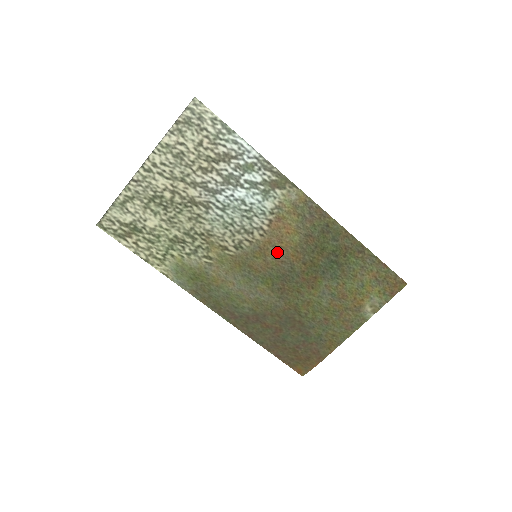
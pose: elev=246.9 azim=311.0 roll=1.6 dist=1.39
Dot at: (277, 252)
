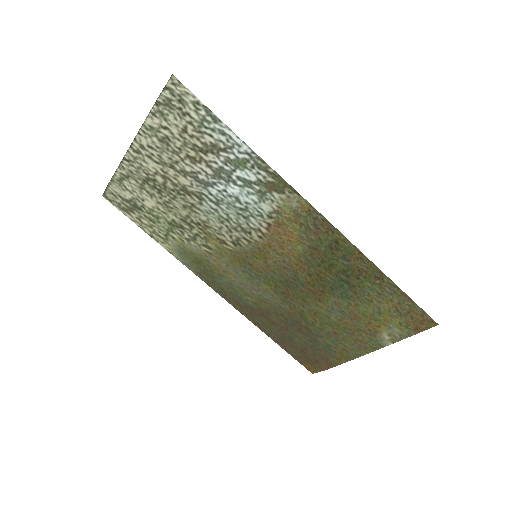
Dot at: (278, 257)
